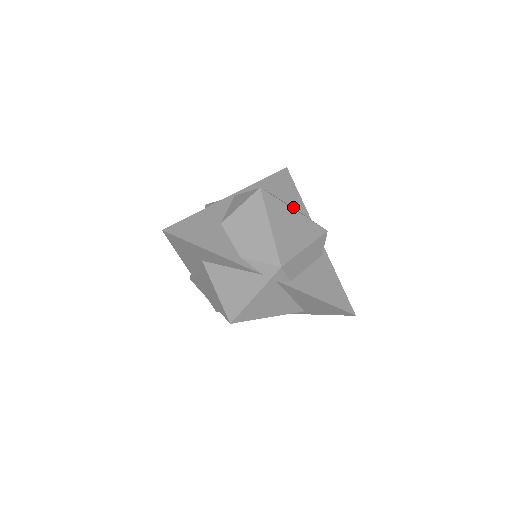
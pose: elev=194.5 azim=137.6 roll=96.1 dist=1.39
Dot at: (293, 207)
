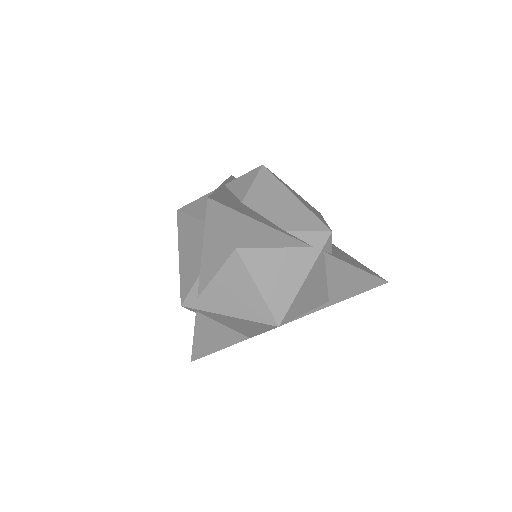
Dot at: occluded
